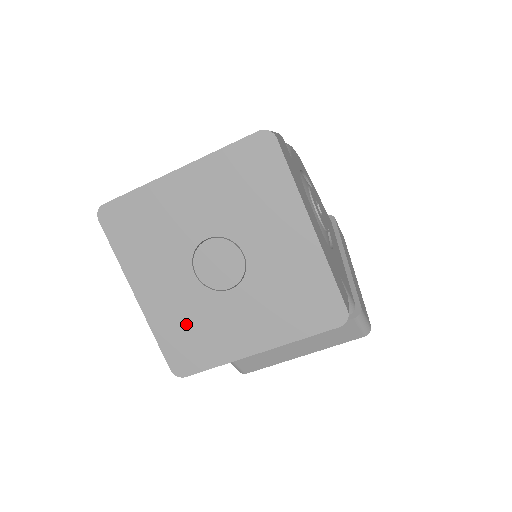
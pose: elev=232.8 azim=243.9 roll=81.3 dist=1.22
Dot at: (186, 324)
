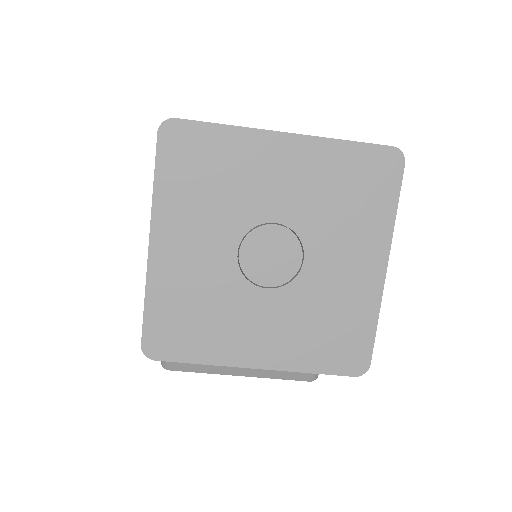
Dot at: (193, 302)
